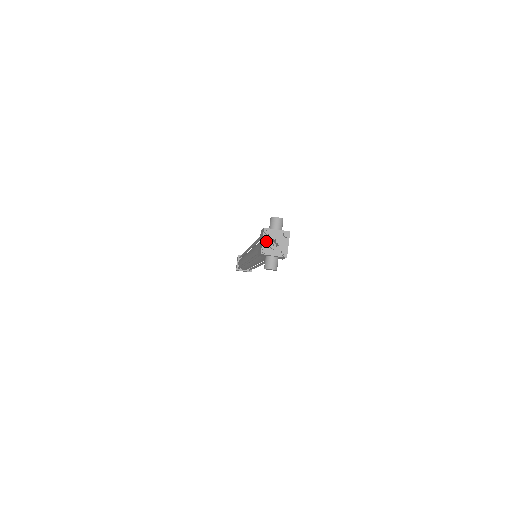
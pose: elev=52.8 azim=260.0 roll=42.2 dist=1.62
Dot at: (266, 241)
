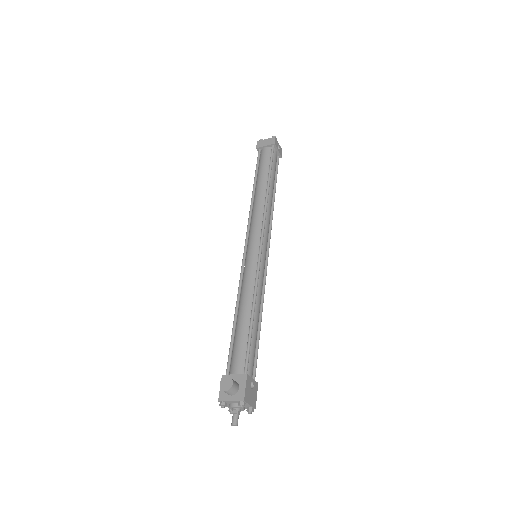
Dot at: (228, 405)
